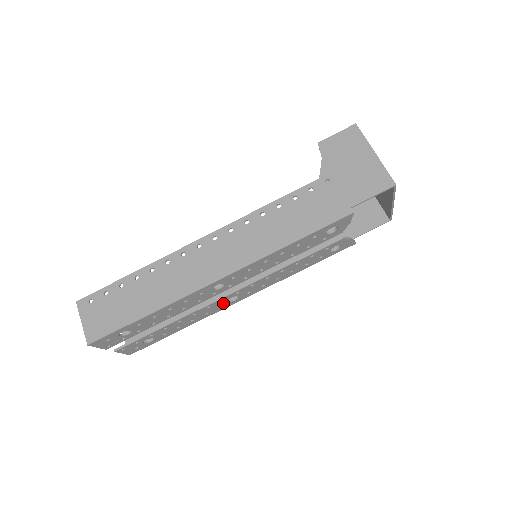
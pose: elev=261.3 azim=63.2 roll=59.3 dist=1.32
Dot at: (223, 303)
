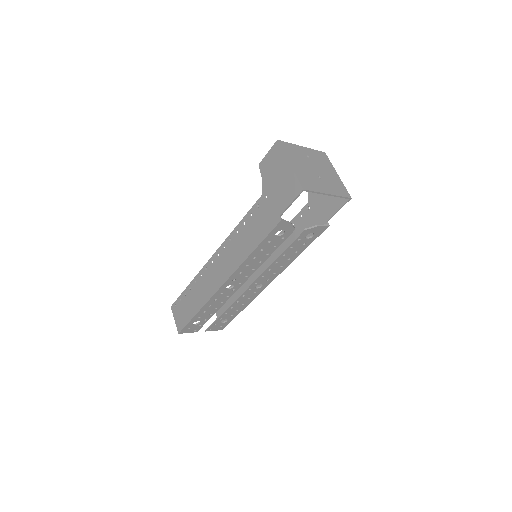
Dot at: (254, 290)
